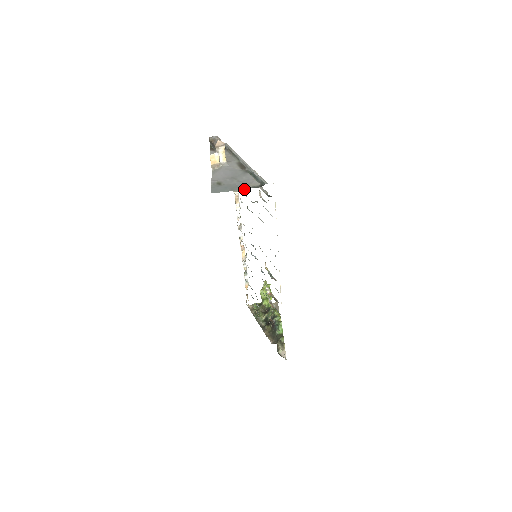
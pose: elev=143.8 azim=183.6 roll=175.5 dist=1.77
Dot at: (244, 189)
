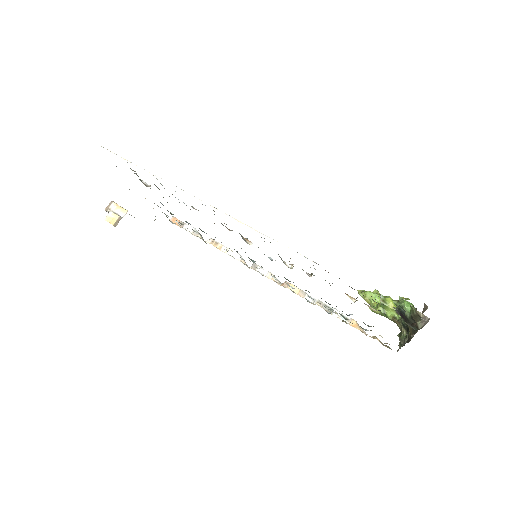
Dot at: occluded
